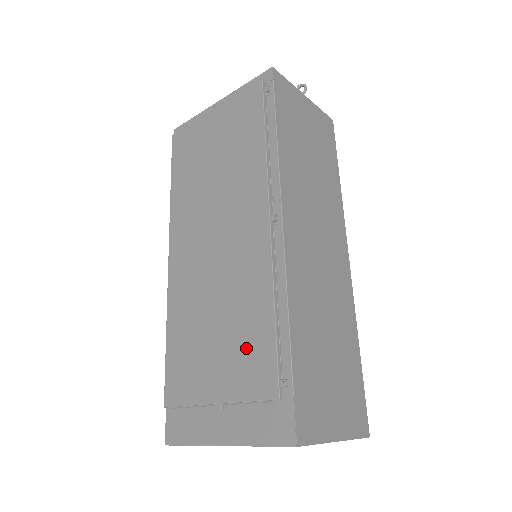
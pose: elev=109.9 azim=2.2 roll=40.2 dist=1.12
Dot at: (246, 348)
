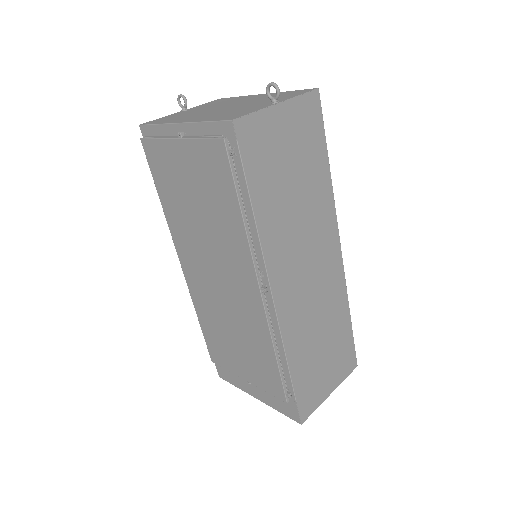
Dot at: (260, 365)
